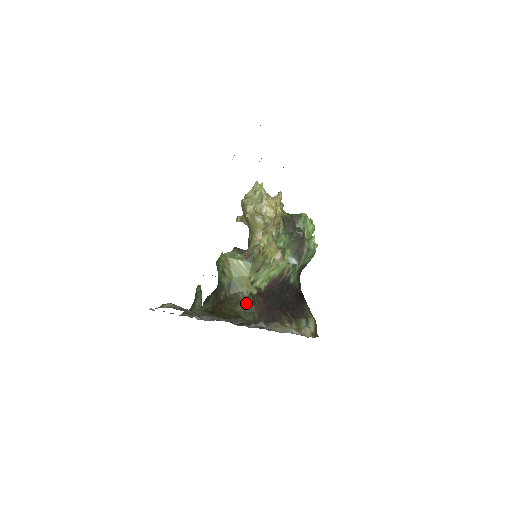
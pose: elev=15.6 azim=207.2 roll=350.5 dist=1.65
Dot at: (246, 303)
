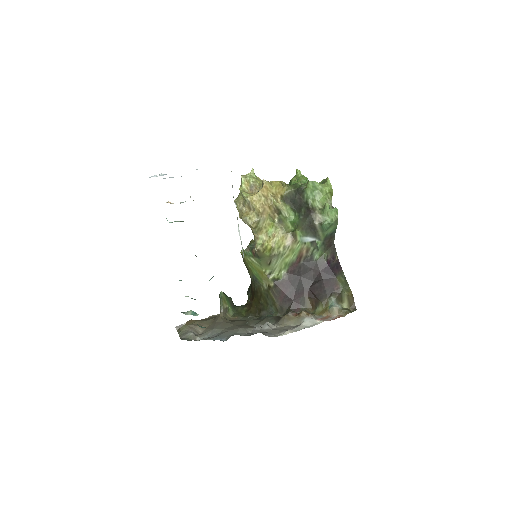
Dot at: (267, 296)
